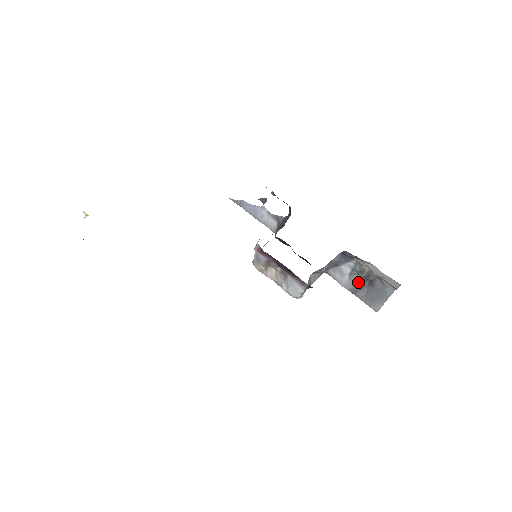
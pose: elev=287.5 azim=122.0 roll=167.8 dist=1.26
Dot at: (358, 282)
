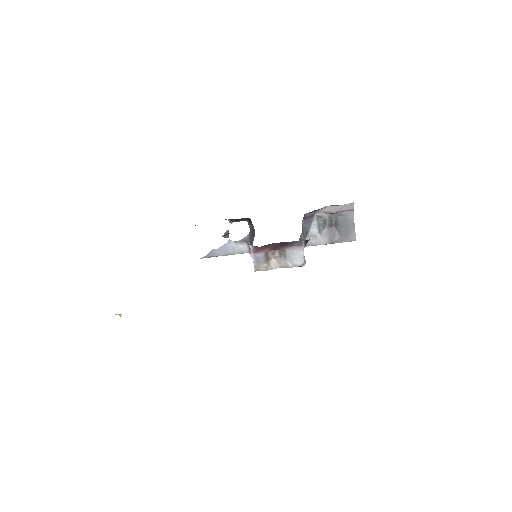
Dot at: (328, 233)
